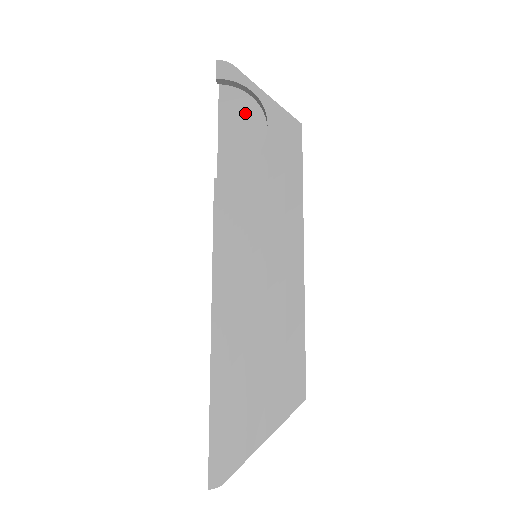
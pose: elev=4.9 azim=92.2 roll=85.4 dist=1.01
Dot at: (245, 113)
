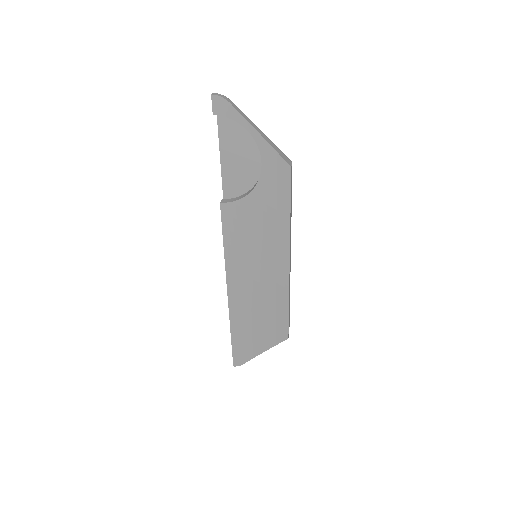
Dot at: (243, 142)
